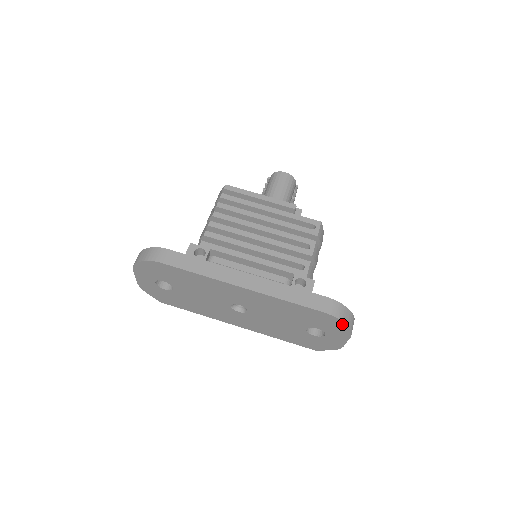
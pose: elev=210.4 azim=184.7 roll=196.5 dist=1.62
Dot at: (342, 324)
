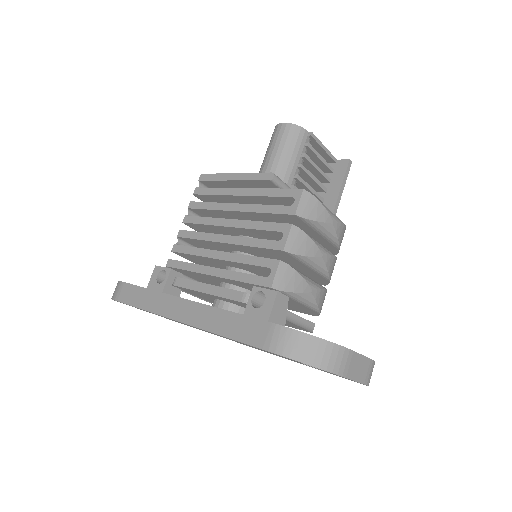
Dot at: (305, 363)
